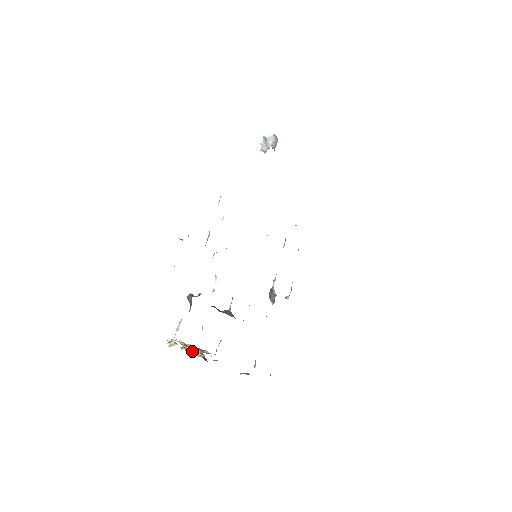
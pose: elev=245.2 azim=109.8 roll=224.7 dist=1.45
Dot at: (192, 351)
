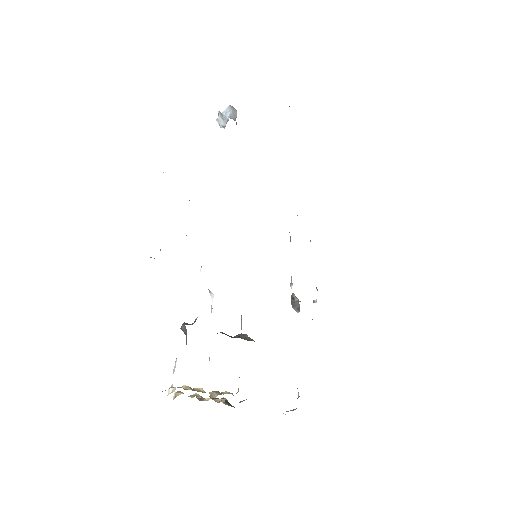
Dot at: occluded
